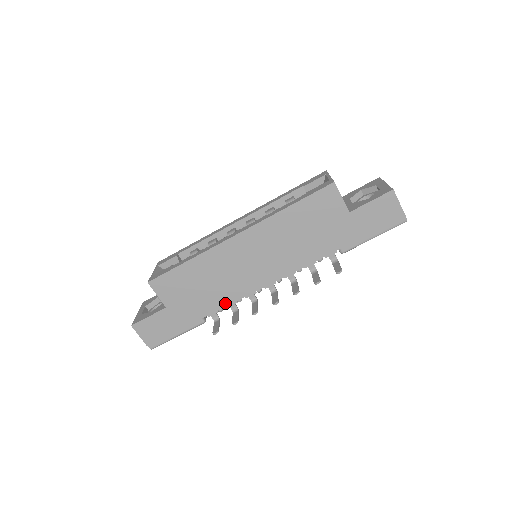
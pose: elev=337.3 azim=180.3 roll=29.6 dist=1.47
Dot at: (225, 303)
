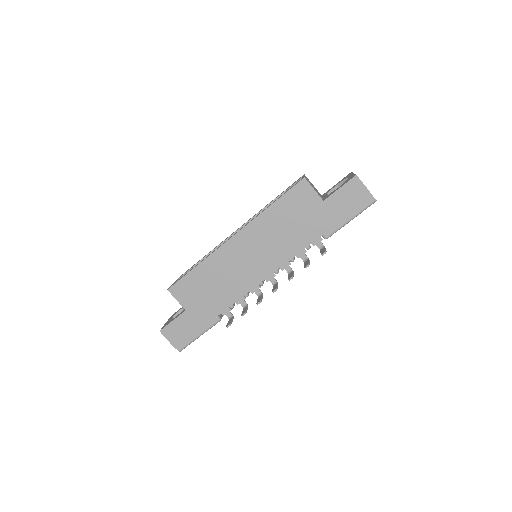
Dot at: (234, 299)
